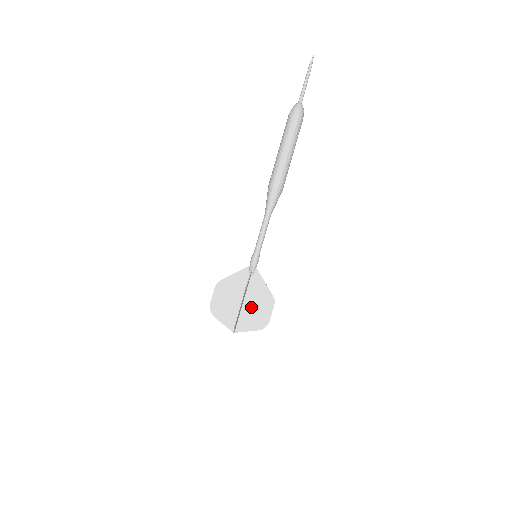
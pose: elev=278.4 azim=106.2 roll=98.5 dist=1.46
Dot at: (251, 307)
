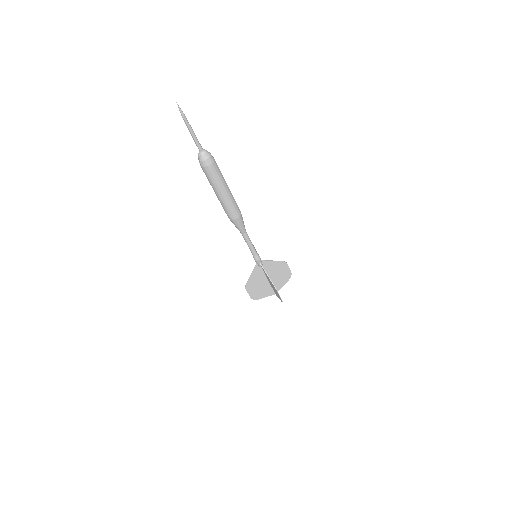
Dot at: (275, 277)
